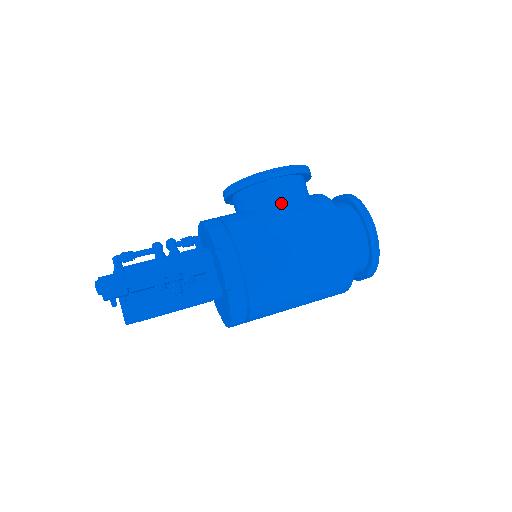
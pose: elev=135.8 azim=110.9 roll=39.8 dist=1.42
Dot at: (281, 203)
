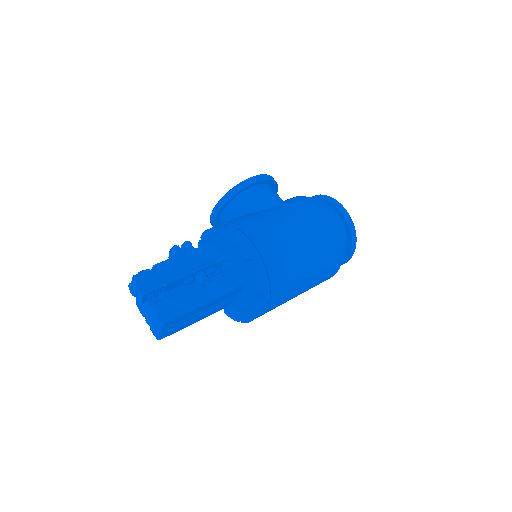
Dot at: (265, 202)
